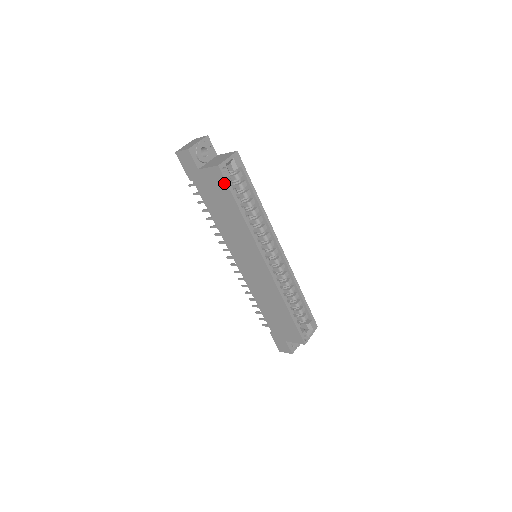
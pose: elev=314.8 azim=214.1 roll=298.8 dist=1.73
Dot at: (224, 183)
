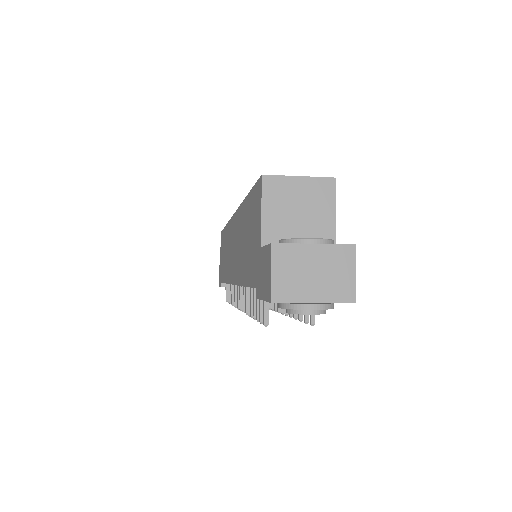
Dot at: (222, 234)
